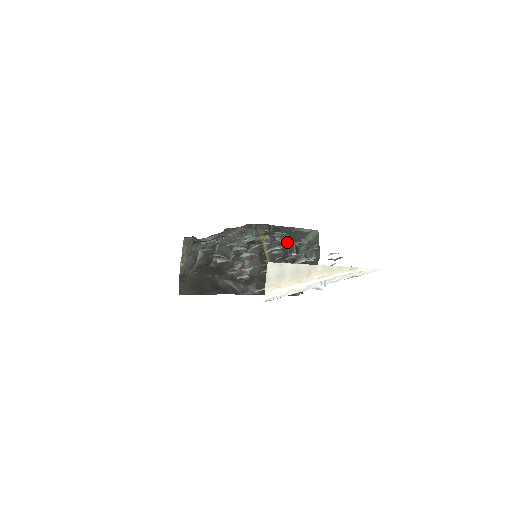
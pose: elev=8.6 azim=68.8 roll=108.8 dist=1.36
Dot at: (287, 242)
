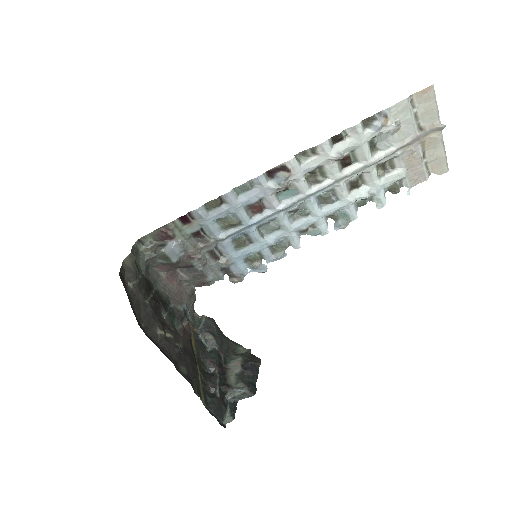
Dot at: (217, 345)
